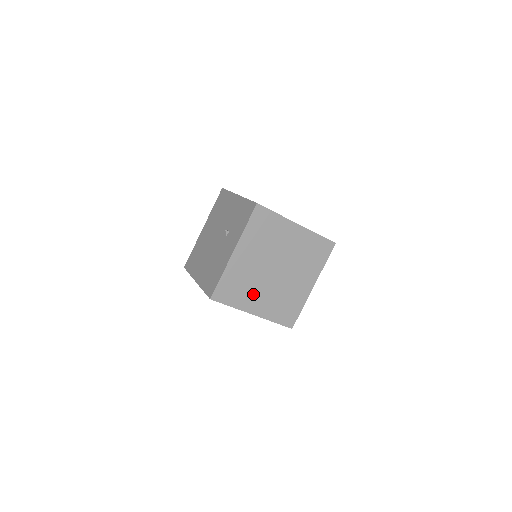
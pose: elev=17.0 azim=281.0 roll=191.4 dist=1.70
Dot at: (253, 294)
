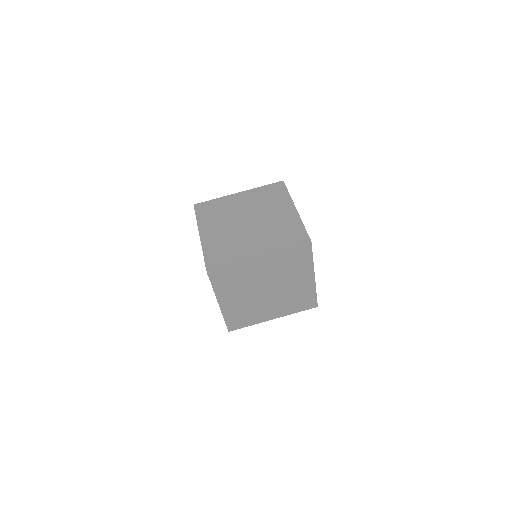
Dot at: (261, 311)
